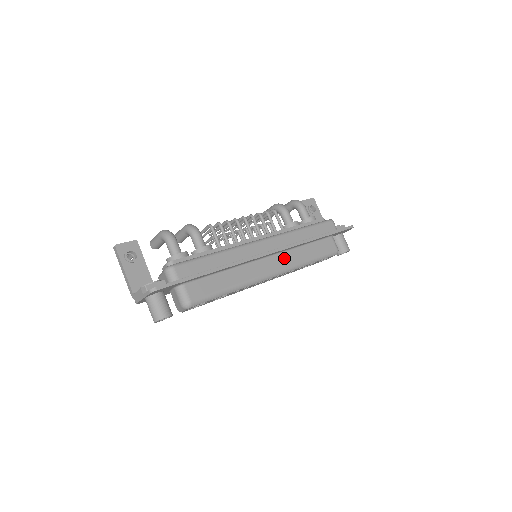
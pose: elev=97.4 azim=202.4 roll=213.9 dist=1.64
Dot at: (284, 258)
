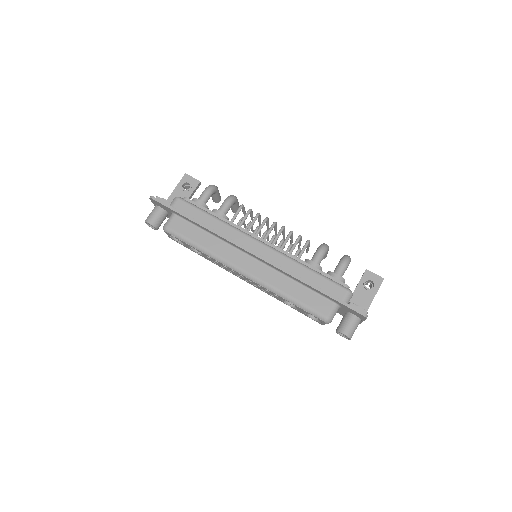
Dot at: (265, 271)
